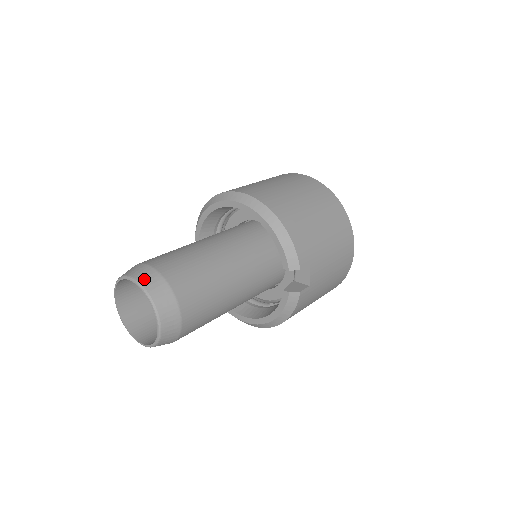
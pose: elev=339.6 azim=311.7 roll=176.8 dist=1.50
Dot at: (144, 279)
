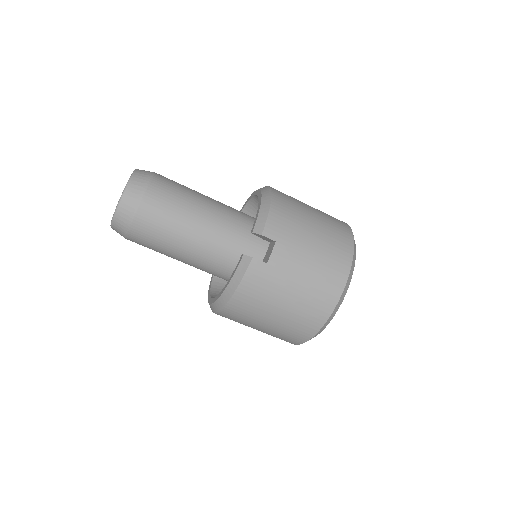
Dot at: (141, 170)
